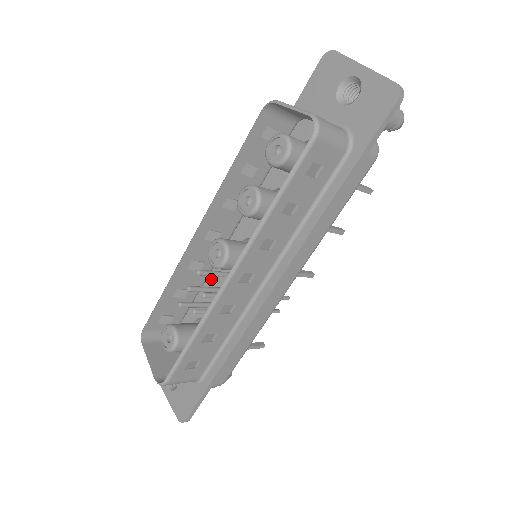
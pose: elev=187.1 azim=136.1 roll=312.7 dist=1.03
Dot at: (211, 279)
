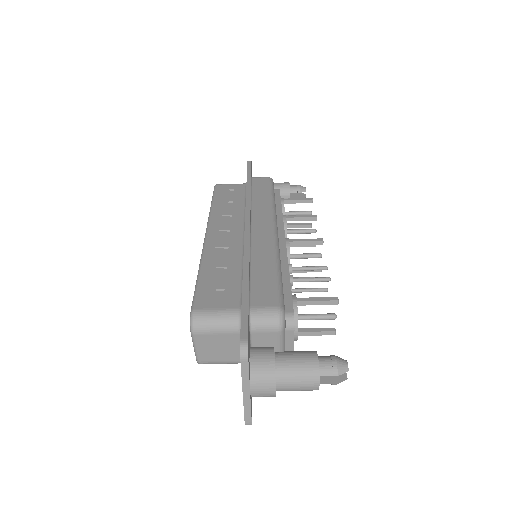
Dot at: occluded
